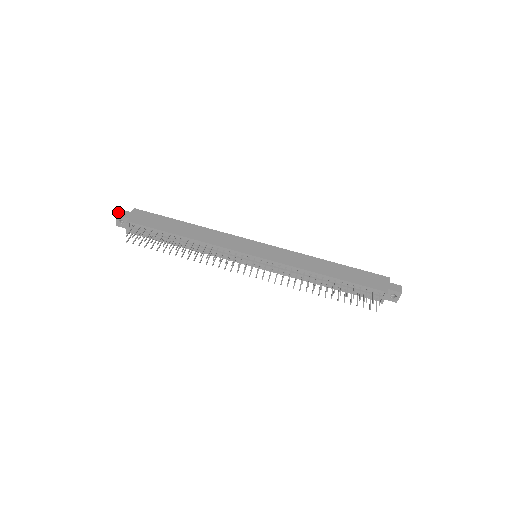
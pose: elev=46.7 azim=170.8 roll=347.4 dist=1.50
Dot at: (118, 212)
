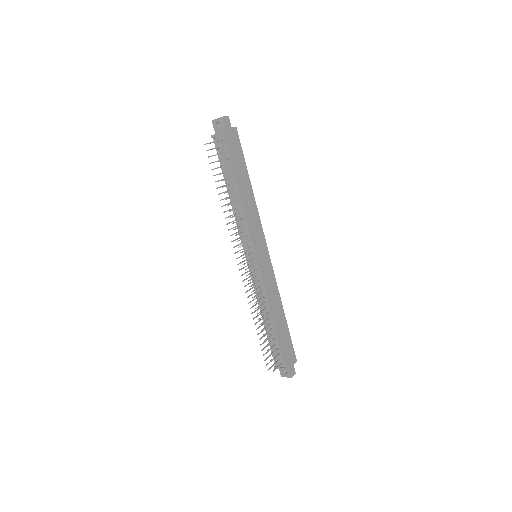
Dot at: (225, 117)
